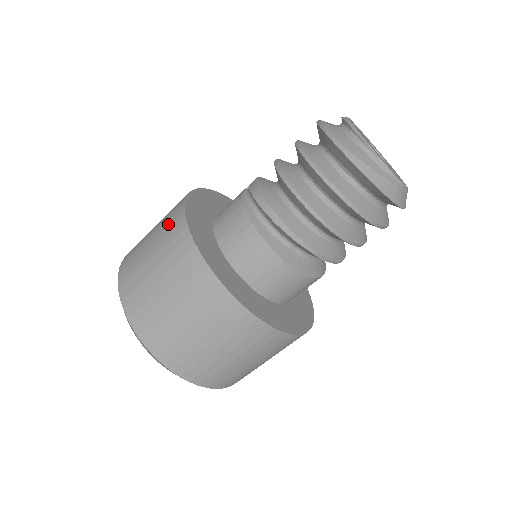
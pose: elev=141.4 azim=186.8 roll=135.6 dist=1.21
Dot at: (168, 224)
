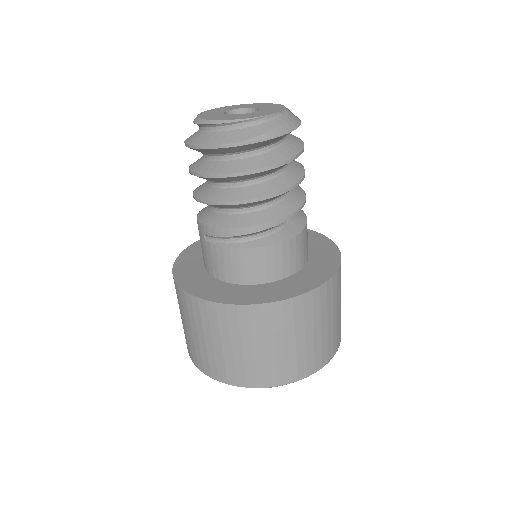
Dot at: (216, 322)
